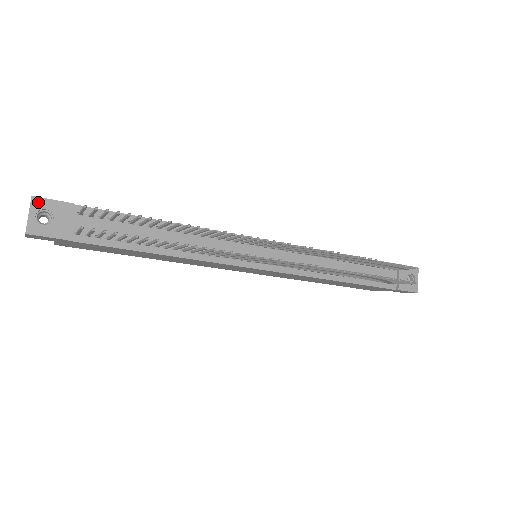
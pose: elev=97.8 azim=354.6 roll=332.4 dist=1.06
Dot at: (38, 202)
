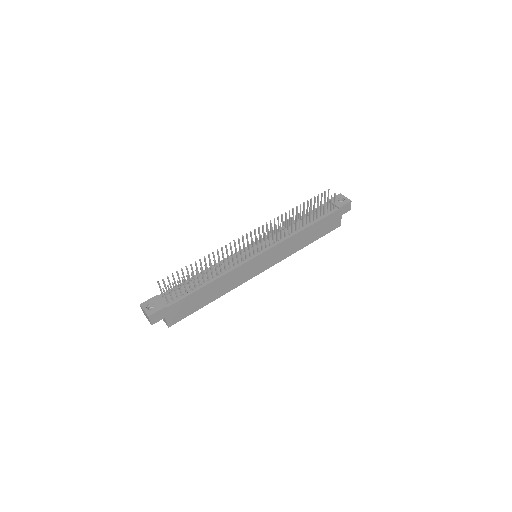
Dot at: (144, 304)
